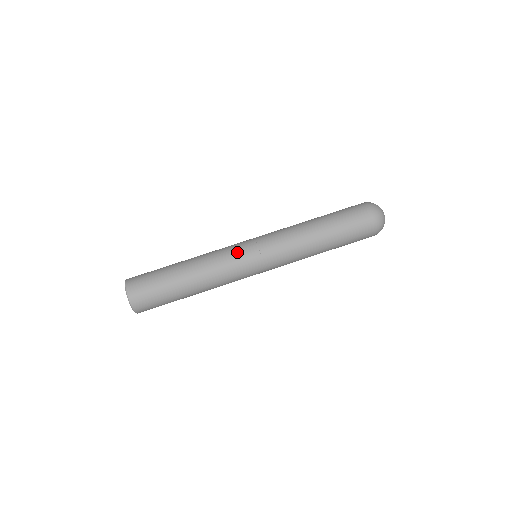
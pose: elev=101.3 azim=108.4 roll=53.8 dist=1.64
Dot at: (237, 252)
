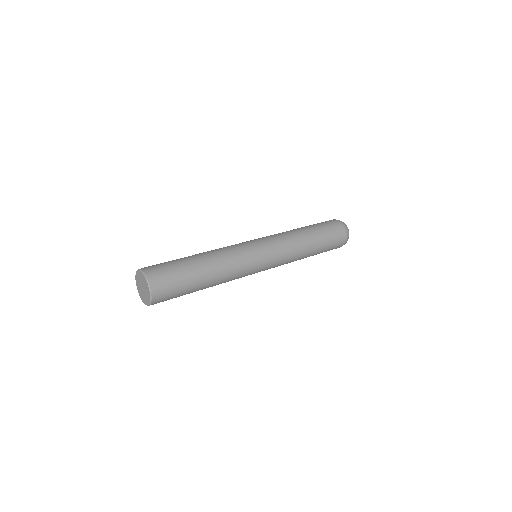
Dot at: (243, 244)
